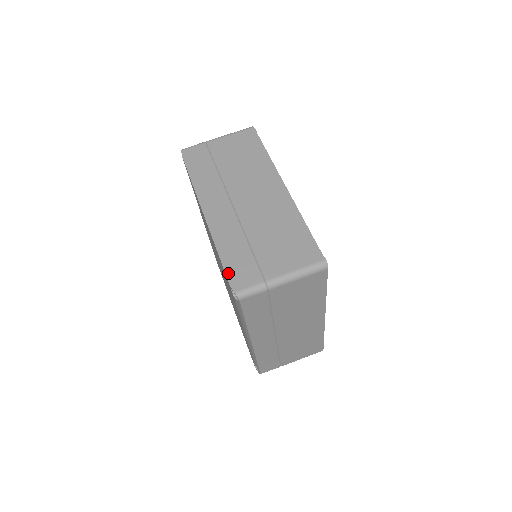
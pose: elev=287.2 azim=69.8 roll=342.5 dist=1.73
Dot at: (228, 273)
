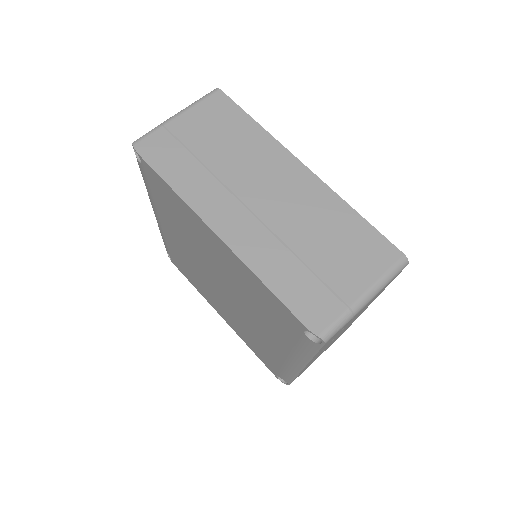
Dot at: (296, 312)
